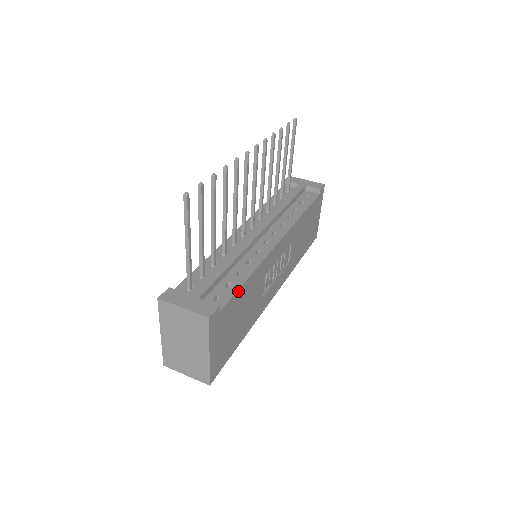
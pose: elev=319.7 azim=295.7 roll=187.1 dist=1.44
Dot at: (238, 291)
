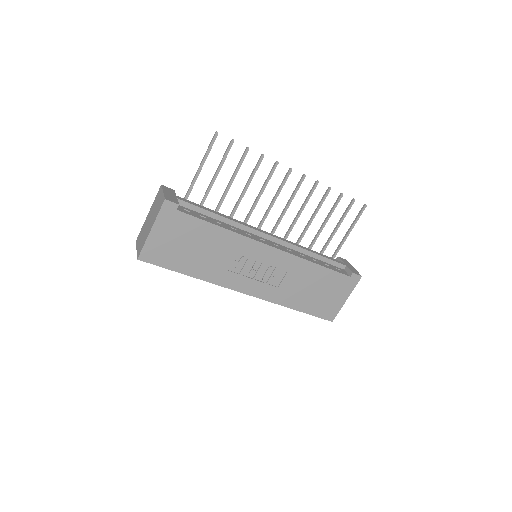
Dot at: (203, 221)
